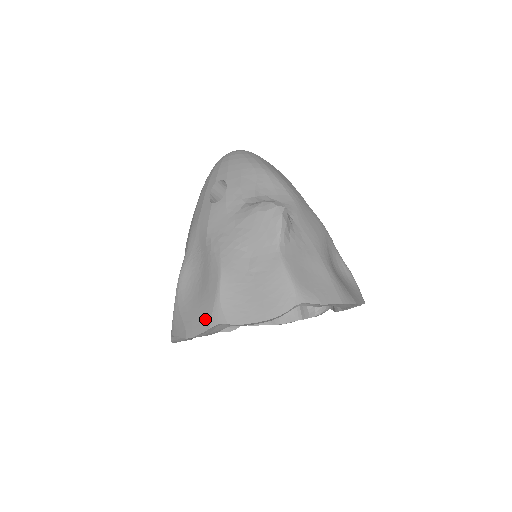
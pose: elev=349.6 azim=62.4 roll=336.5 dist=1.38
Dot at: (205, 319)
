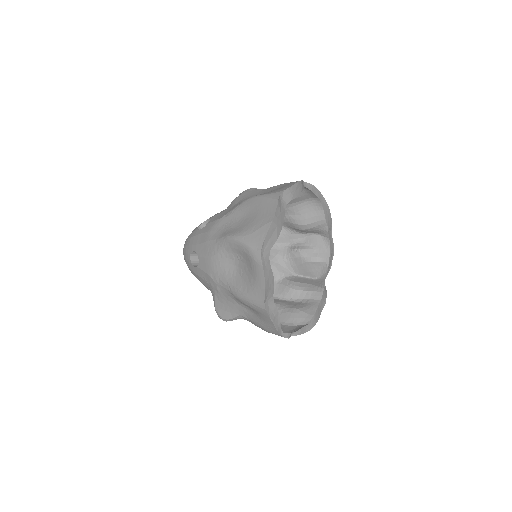
Dot at: (270, 204)
